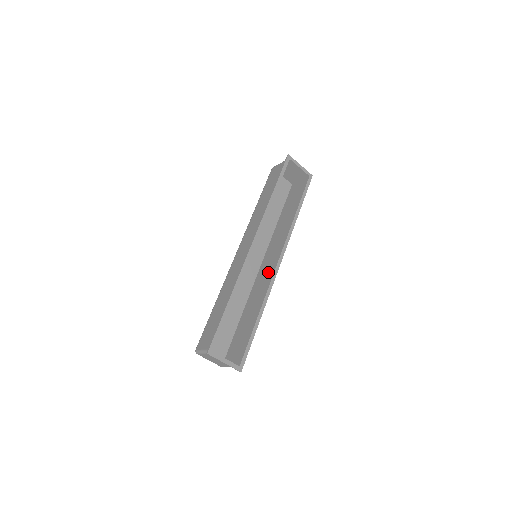
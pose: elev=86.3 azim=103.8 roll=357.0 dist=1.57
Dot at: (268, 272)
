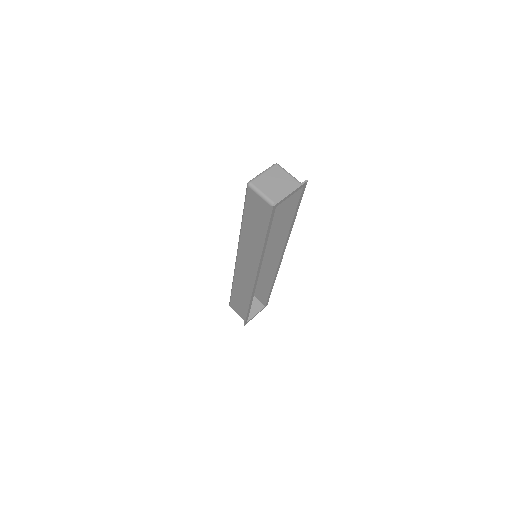
Dot at: (271, 259)
